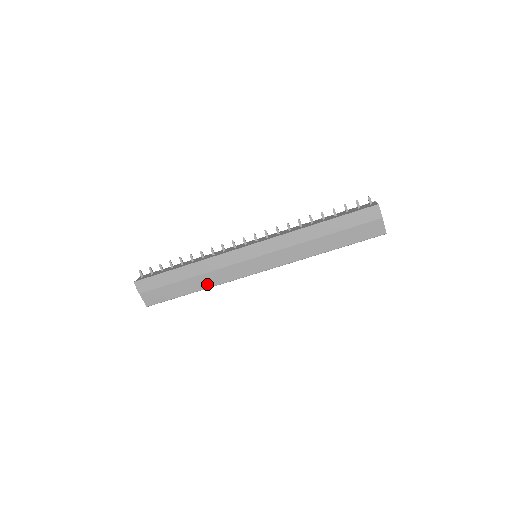
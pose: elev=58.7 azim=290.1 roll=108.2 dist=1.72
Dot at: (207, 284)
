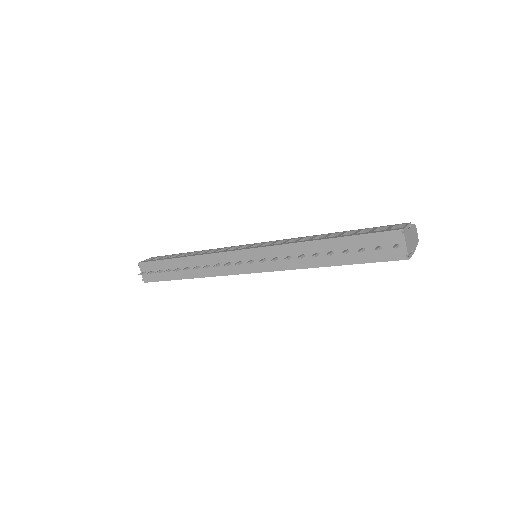
Dot at: occluded
